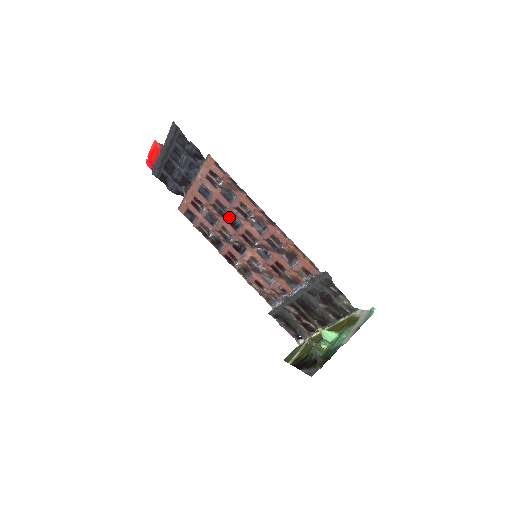
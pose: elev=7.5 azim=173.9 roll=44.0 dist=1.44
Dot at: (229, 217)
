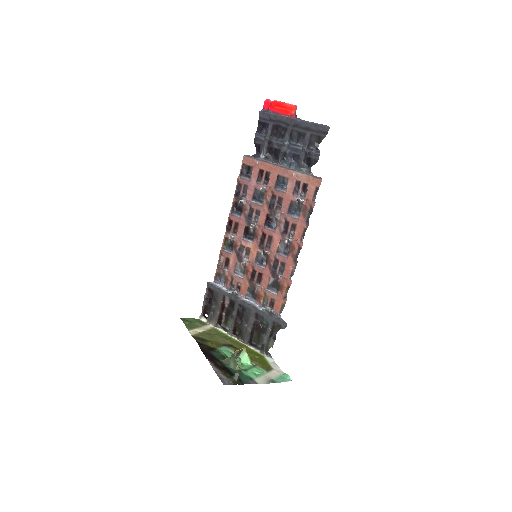
Dot at: (273, 215)
